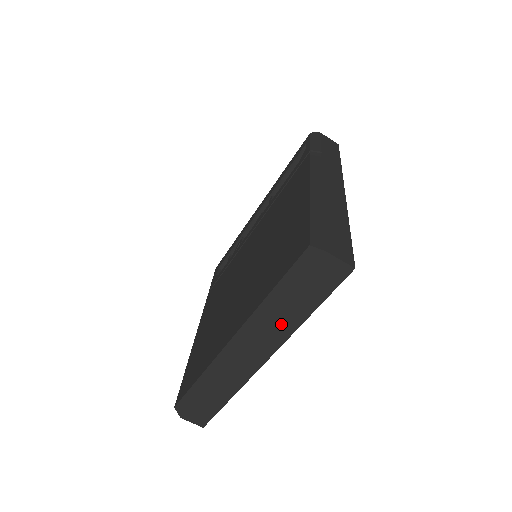
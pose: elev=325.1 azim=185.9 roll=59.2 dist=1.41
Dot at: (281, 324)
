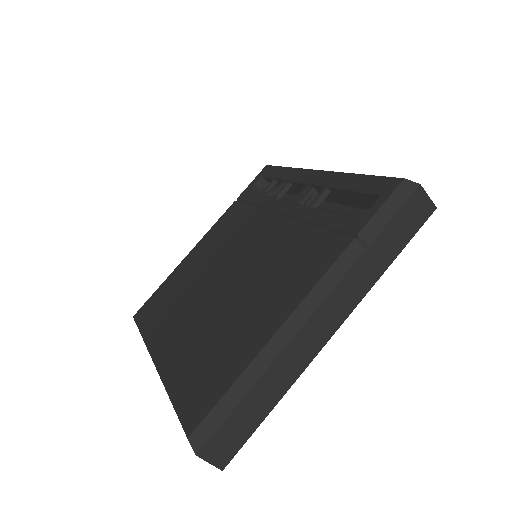
Dot at: occluded
